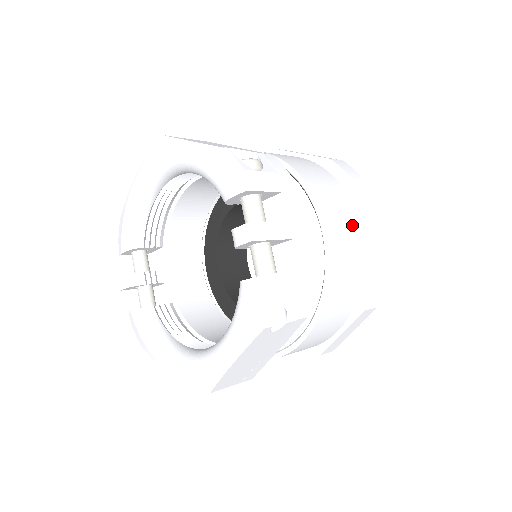
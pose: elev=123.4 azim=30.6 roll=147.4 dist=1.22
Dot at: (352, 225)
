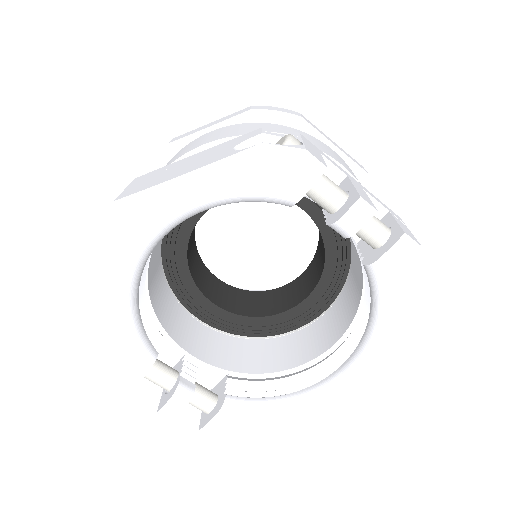
Dot at: (332, 151)
